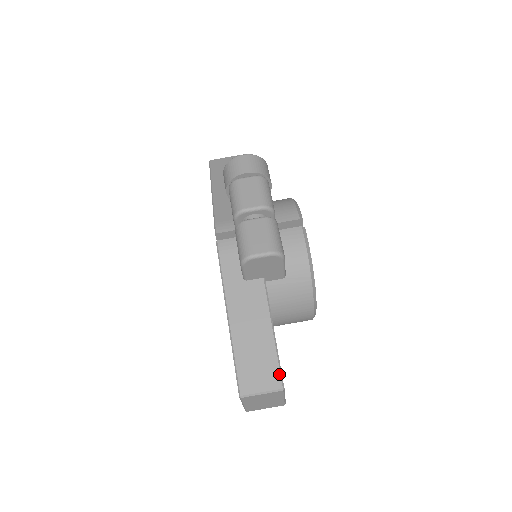
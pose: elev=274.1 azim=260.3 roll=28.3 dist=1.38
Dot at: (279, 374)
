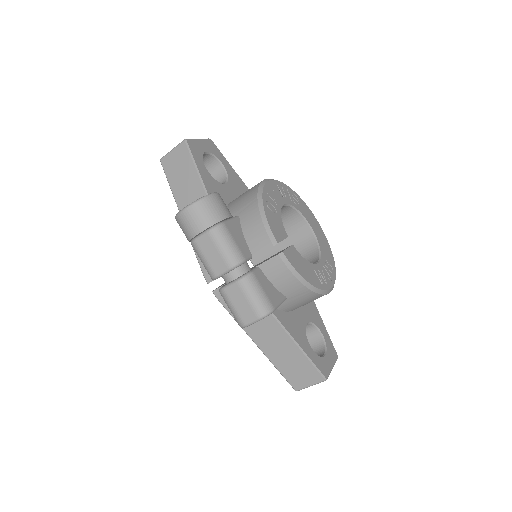
Dot at: (318, 372)
